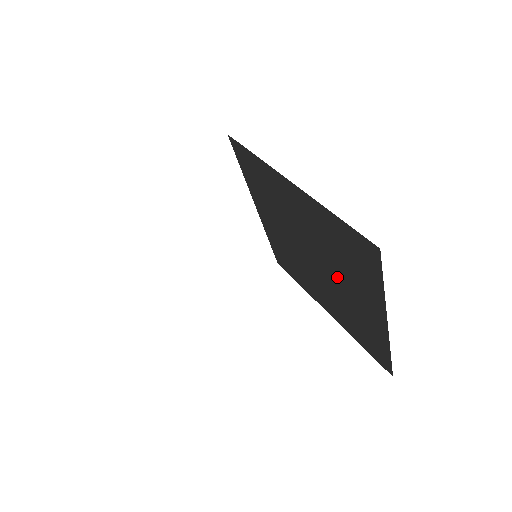
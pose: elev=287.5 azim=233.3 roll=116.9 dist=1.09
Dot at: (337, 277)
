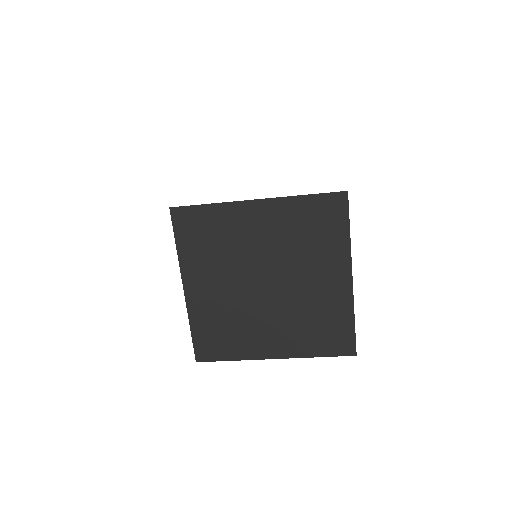
Dot at: (298, 276)
